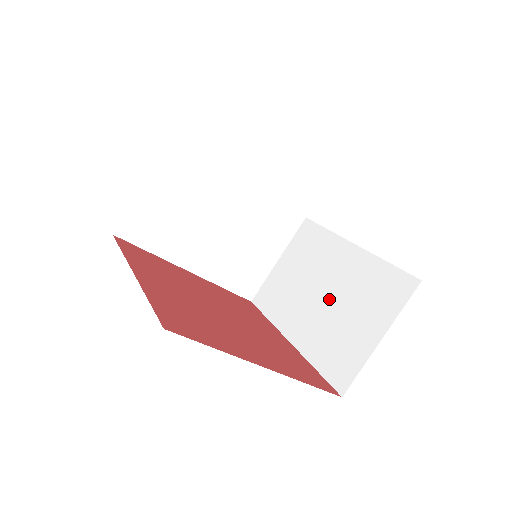
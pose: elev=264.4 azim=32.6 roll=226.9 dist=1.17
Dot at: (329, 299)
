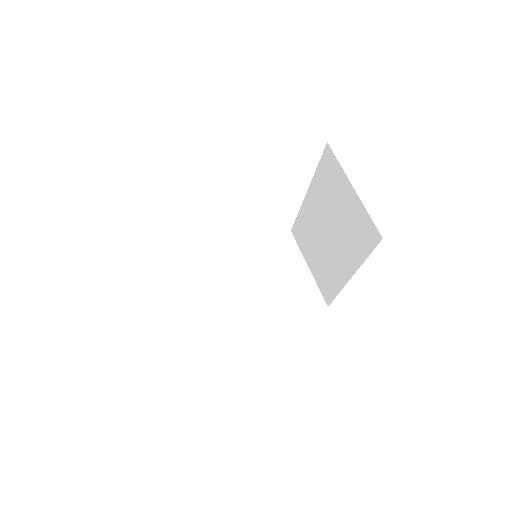
Dot at: (331, 228)
